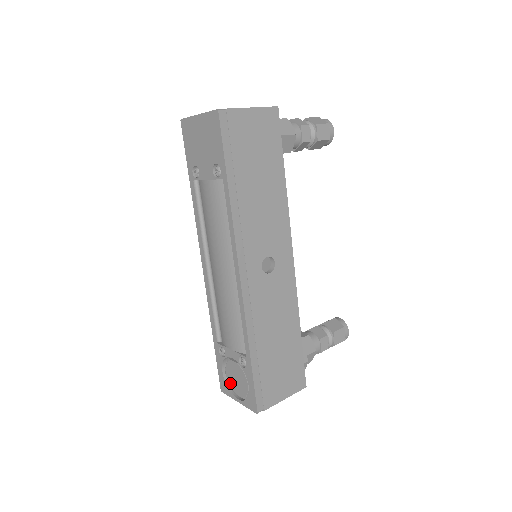
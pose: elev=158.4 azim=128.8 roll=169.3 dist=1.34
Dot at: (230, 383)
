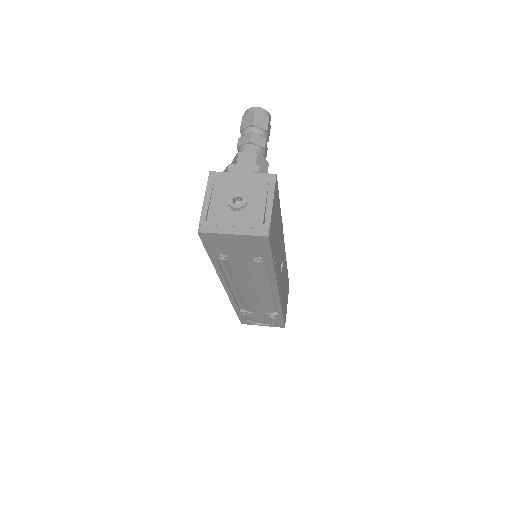
Dot at: (253, 321)
